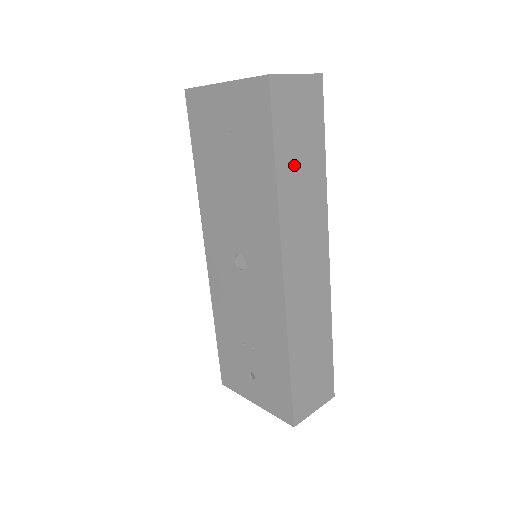
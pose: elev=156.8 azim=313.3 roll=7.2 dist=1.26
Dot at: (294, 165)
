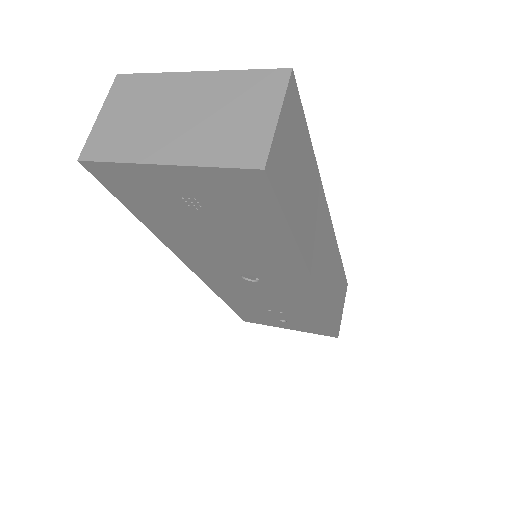
Dot at: (301, 205)
